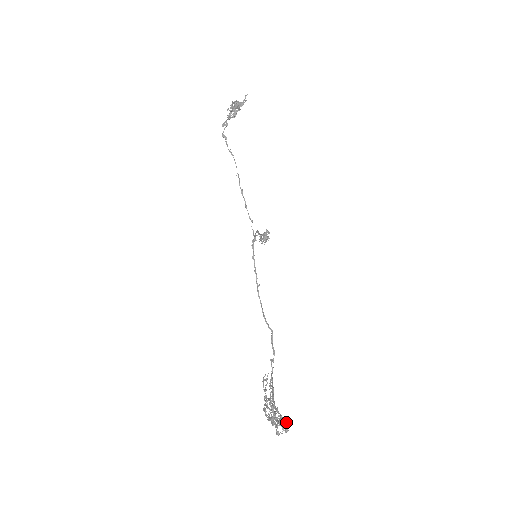
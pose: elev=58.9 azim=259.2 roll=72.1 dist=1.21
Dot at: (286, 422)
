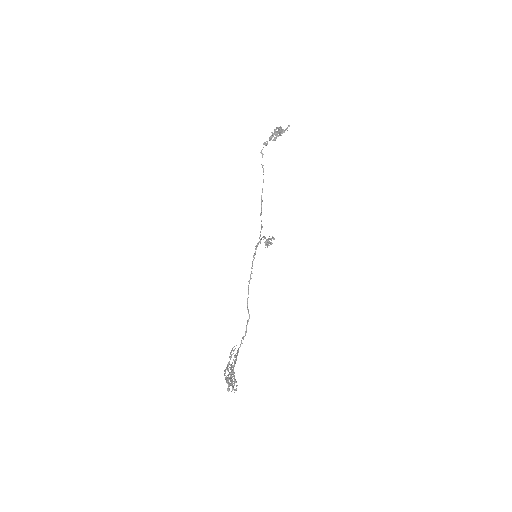
Dot at: occluded
